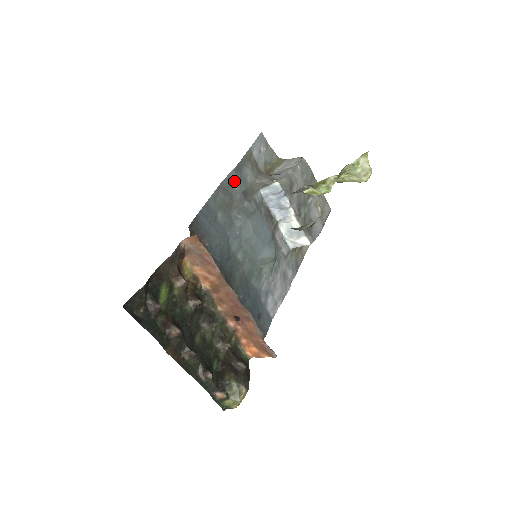
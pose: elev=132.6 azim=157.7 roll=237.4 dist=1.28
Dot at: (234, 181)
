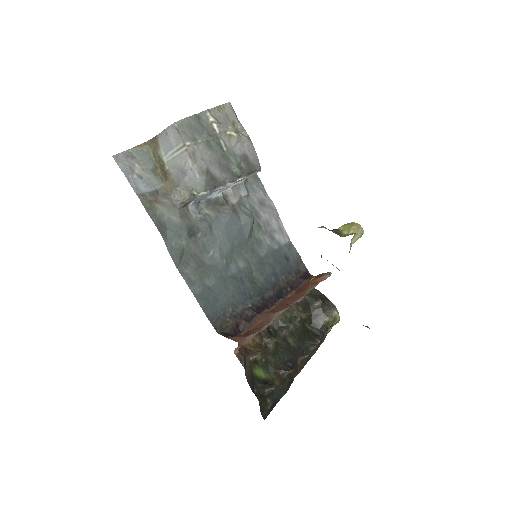
Dot at: (176, 245)
